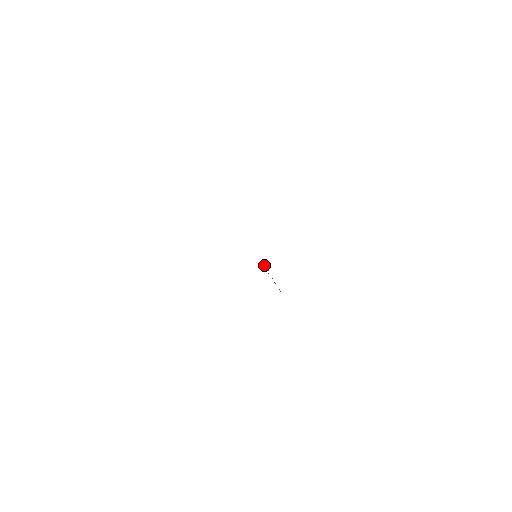
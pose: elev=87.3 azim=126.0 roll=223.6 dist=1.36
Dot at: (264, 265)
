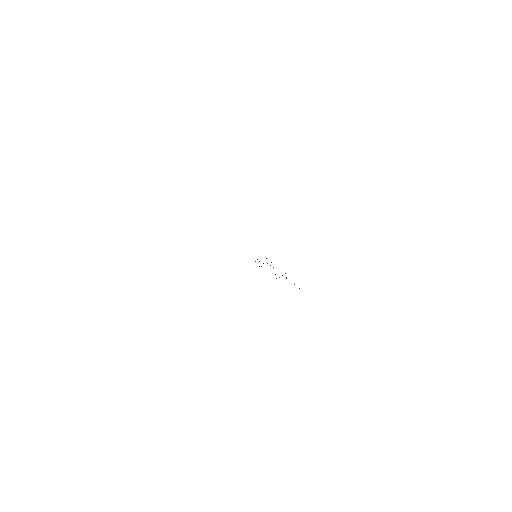
Dot at: occluded
